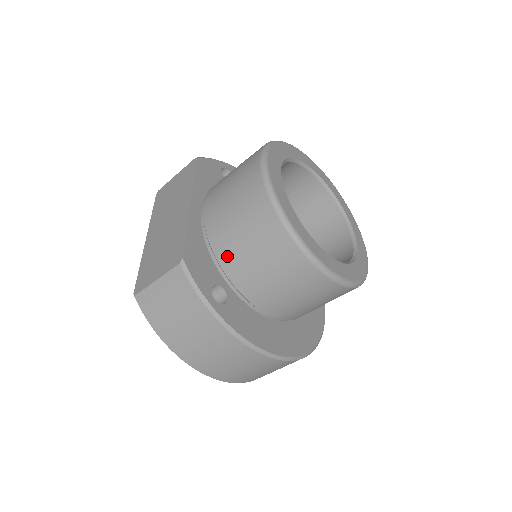
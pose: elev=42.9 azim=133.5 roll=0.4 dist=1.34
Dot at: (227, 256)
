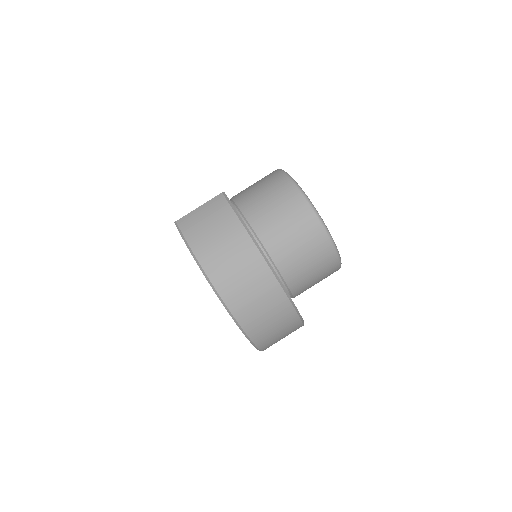
Dot at: (250, 208)
